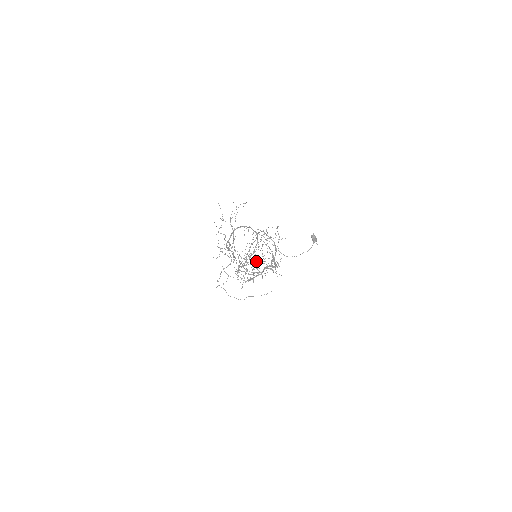
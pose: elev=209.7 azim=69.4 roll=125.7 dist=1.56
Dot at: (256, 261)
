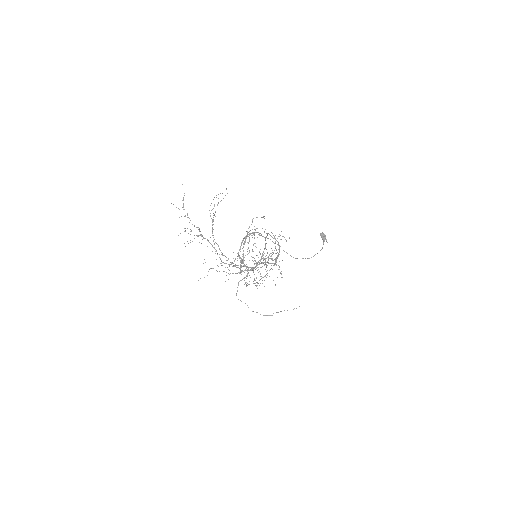
Dot at: occluded
